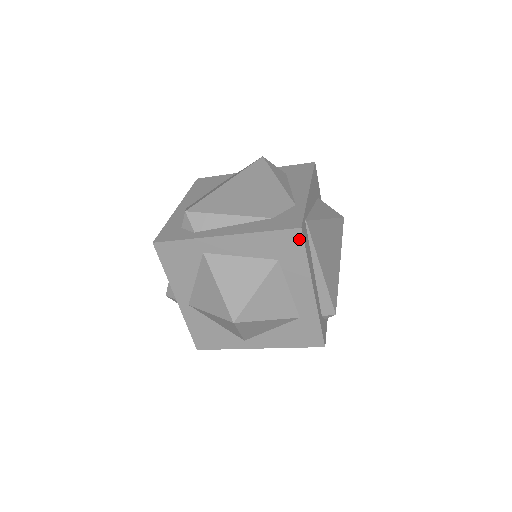
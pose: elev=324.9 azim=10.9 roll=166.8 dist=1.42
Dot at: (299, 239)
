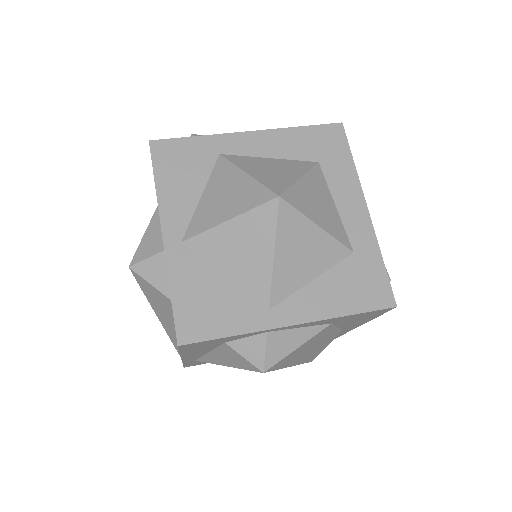
Dot at: (341, 136)
